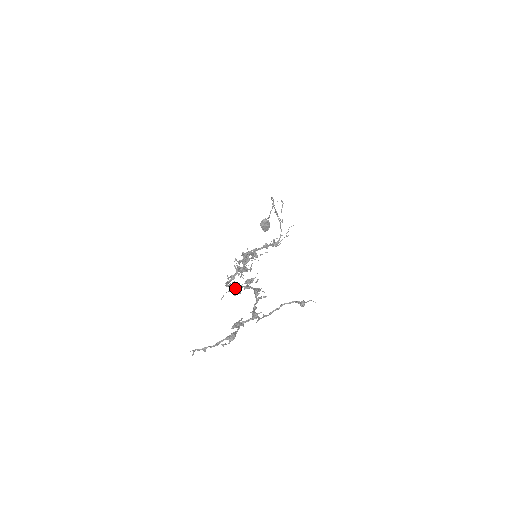
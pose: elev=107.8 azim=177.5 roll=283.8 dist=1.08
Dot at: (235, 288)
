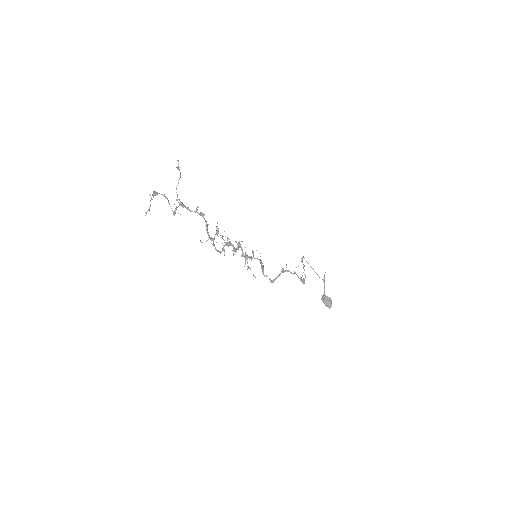
Dot at: (208, 235)
